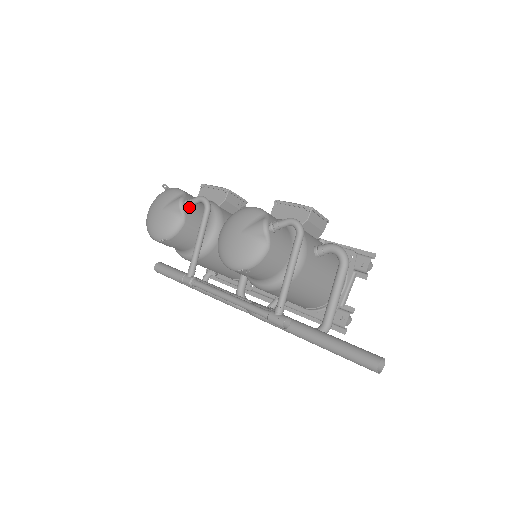
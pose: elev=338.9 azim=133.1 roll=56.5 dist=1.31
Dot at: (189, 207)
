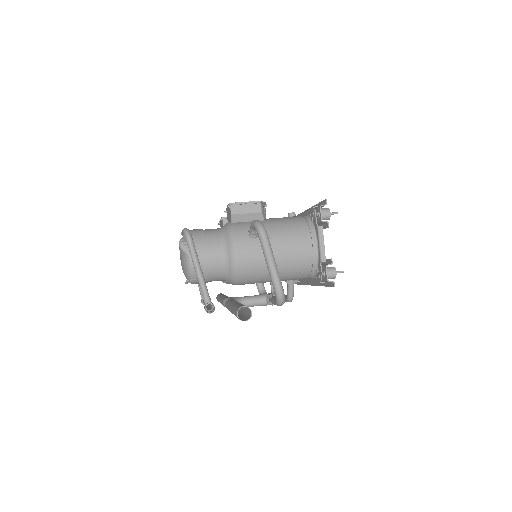
Dot at: occluded
